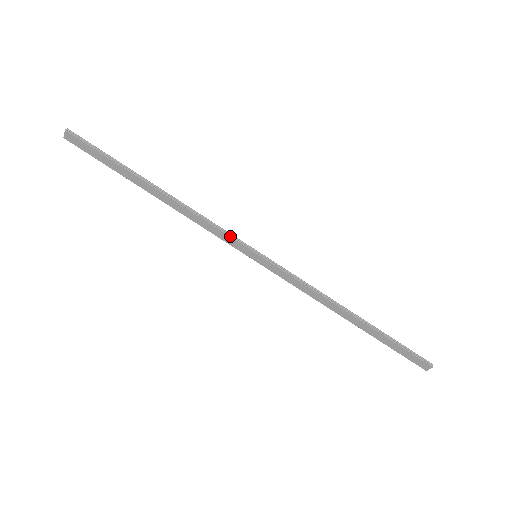
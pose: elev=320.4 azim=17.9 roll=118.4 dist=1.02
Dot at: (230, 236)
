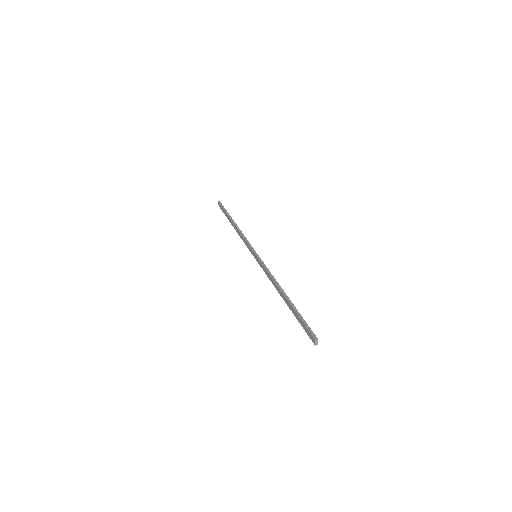
Dot at: (248, 244)
